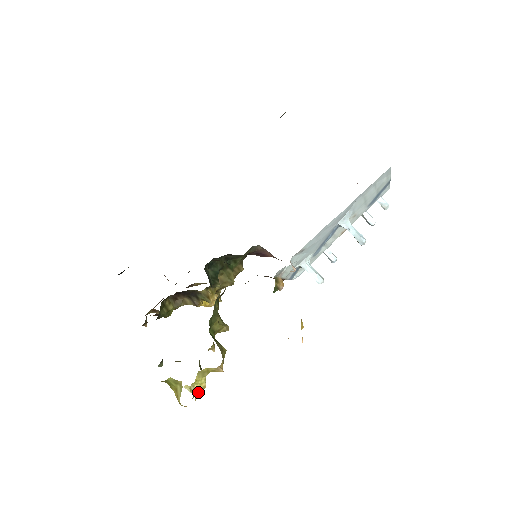
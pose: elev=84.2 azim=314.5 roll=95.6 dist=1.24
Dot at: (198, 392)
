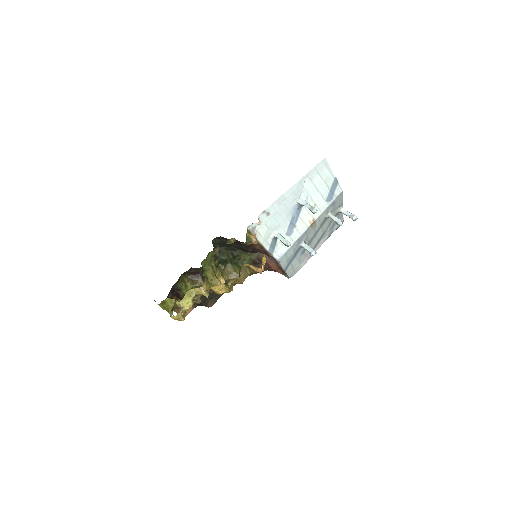
Dot at: (185, 309)
